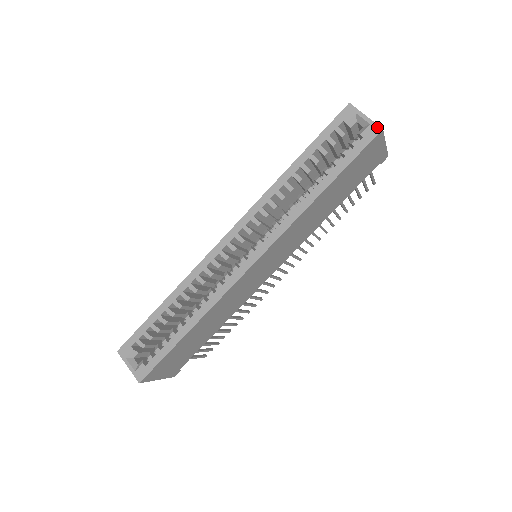
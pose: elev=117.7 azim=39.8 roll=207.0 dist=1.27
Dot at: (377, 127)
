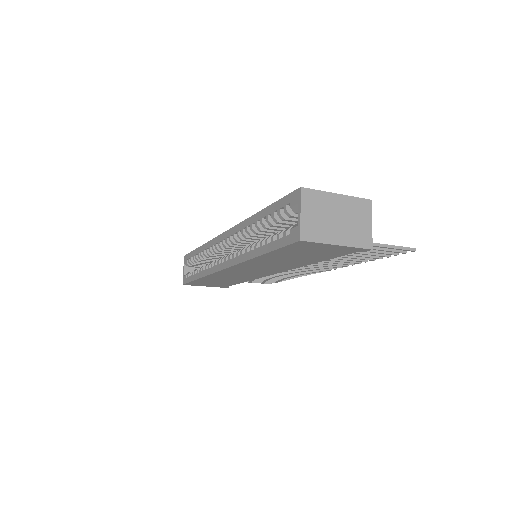
Dot at: (299, 234)
